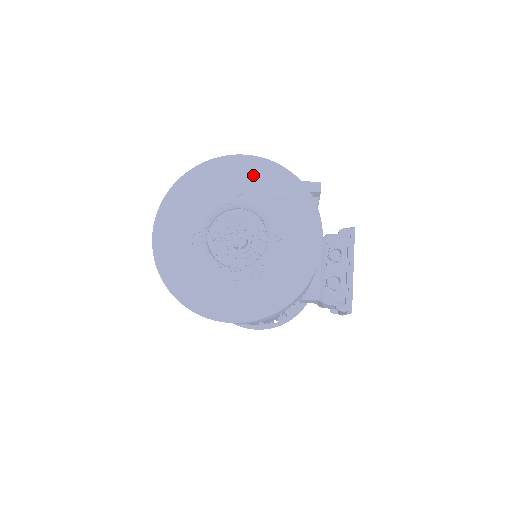
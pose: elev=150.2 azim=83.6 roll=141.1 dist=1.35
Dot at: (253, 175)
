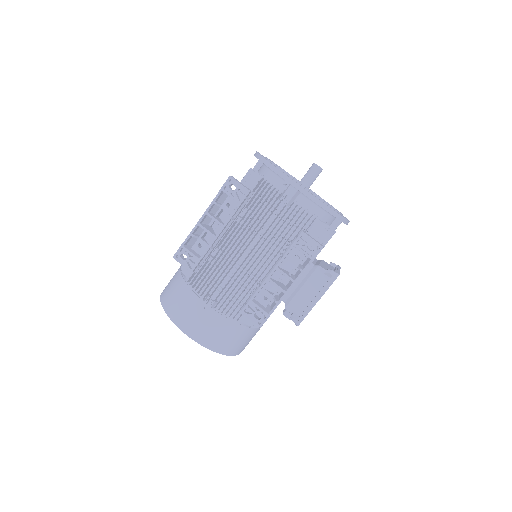
Dot at: occluded
